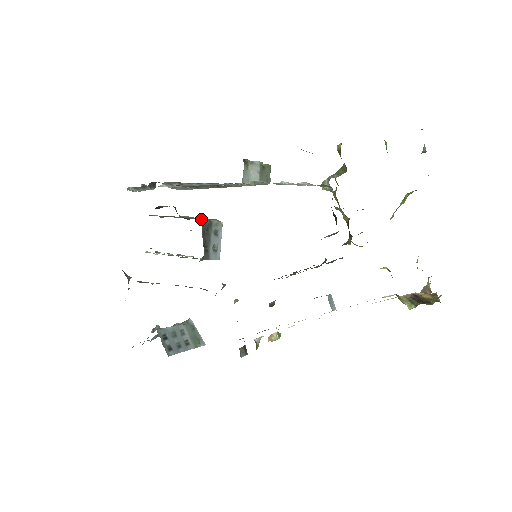
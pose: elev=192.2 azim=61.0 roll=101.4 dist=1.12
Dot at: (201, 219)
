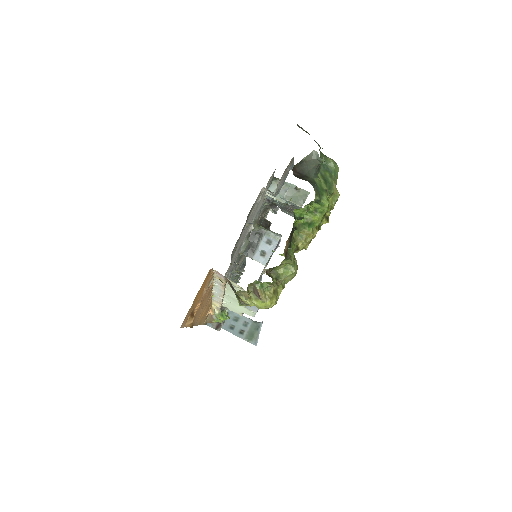
Dot at: occluded
